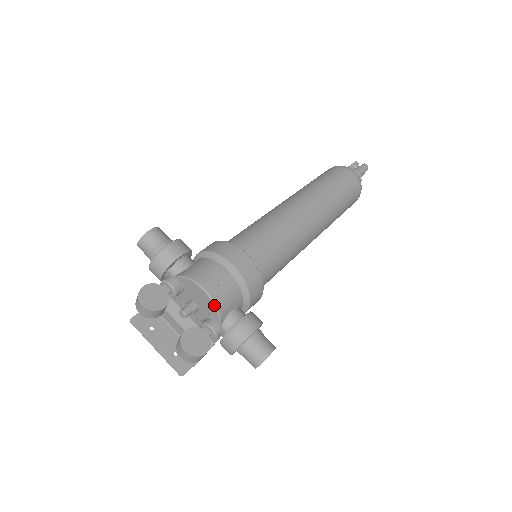
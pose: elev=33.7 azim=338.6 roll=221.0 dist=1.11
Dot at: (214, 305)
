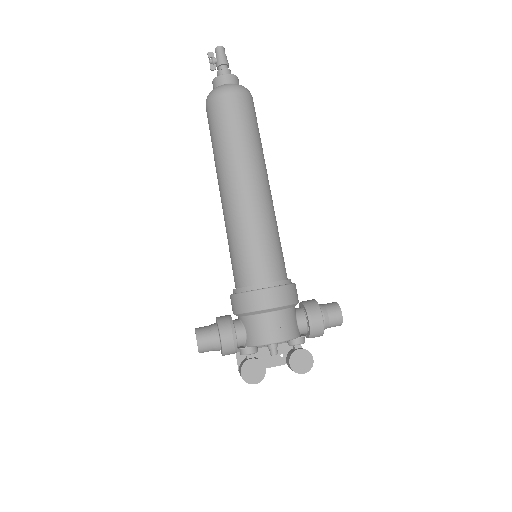
Dot at: occluded
